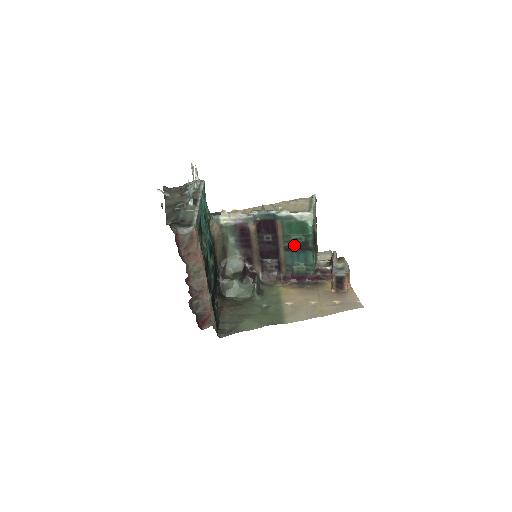
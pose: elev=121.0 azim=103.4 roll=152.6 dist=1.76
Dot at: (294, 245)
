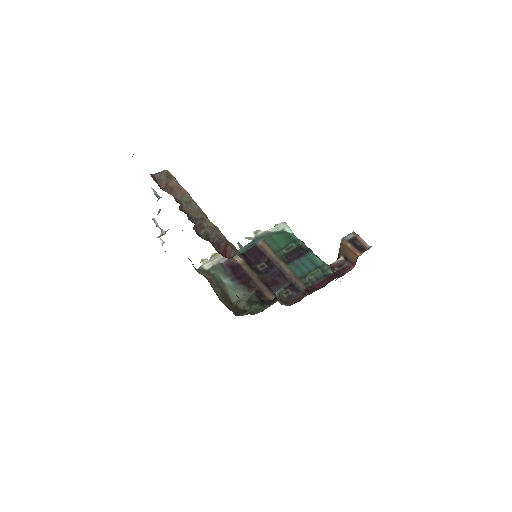
Dot at: (291, 255)
